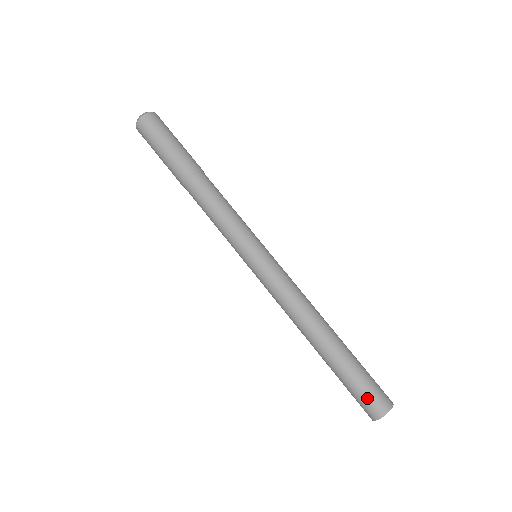
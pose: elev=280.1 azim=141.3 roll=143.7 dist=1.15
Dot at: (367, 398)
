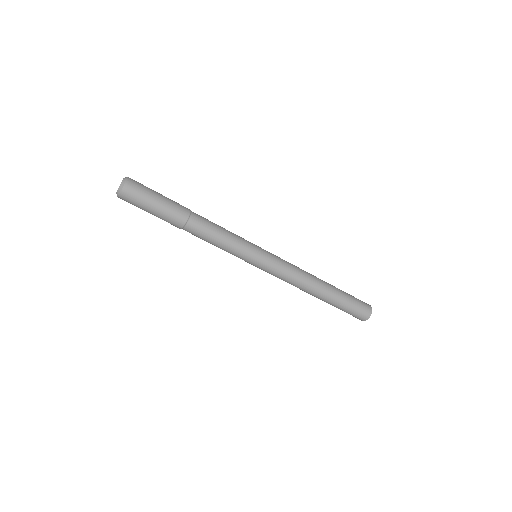
Dot at: (360, 309)
